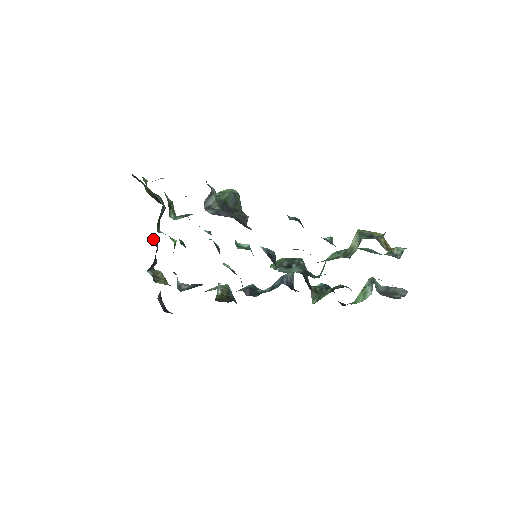
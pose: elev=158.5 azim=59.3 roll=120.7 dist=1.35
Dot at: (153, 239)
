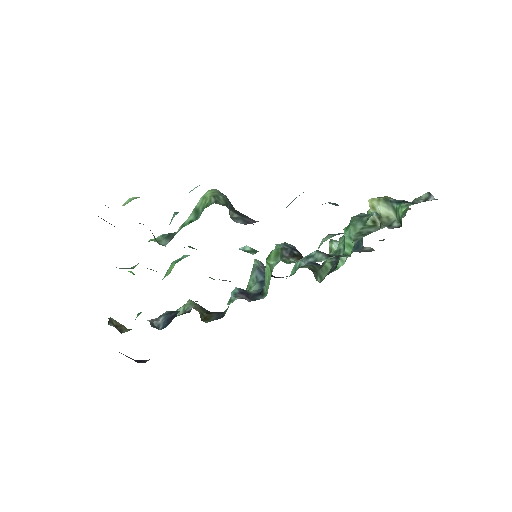
Dot at: occluded
